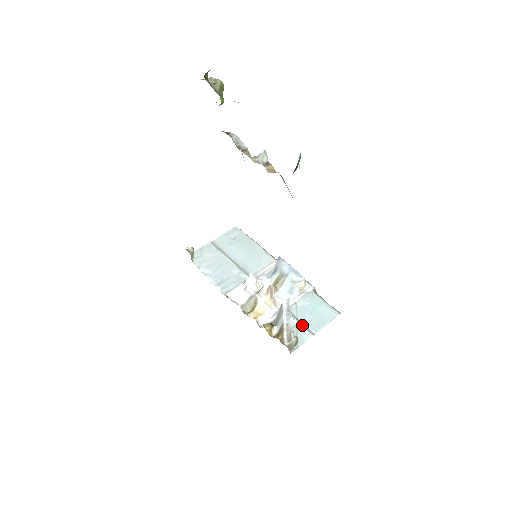
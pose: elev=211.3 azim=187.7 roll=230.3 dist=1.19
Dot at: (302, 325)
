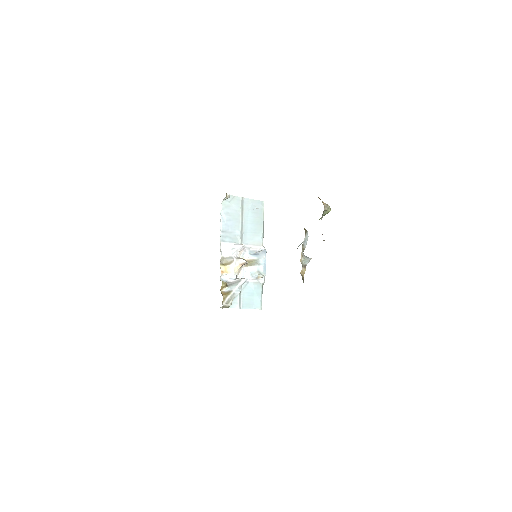
Dot at: (240, 298)
